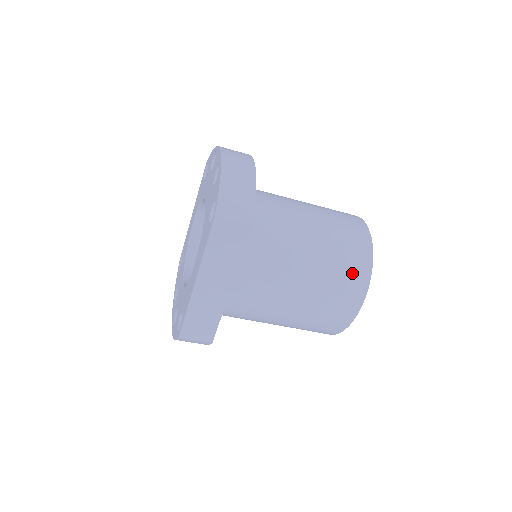
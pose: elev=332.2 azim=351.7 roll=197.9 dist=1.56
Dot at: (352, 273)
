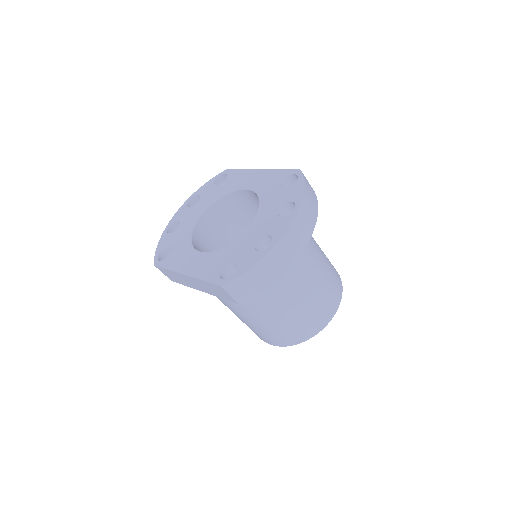
Dot at: (282, 338)
